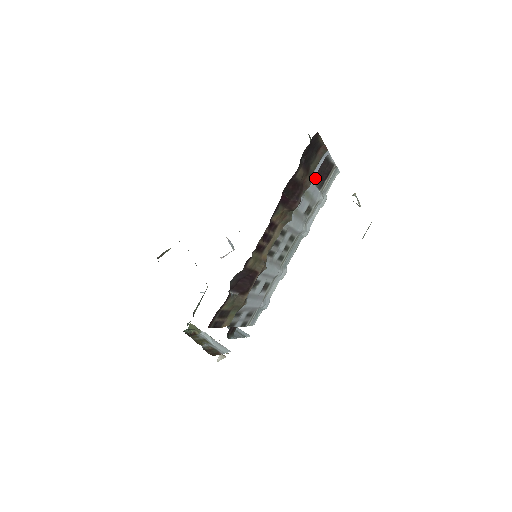
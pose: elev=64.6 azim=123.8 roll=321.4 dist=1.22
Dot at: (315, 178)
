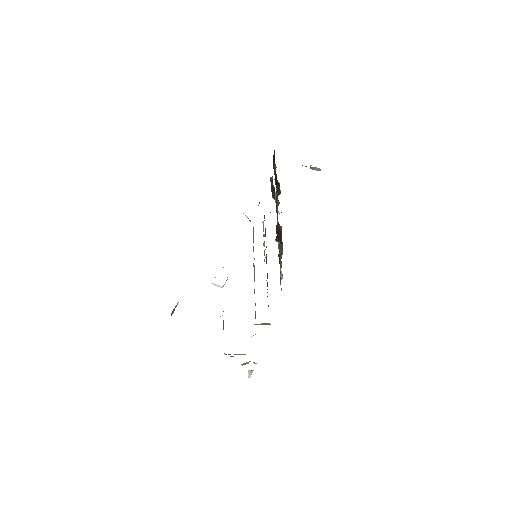
Dot at: (272, 191)
